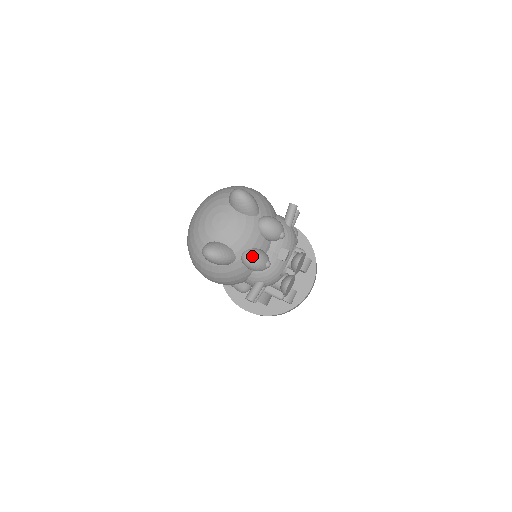
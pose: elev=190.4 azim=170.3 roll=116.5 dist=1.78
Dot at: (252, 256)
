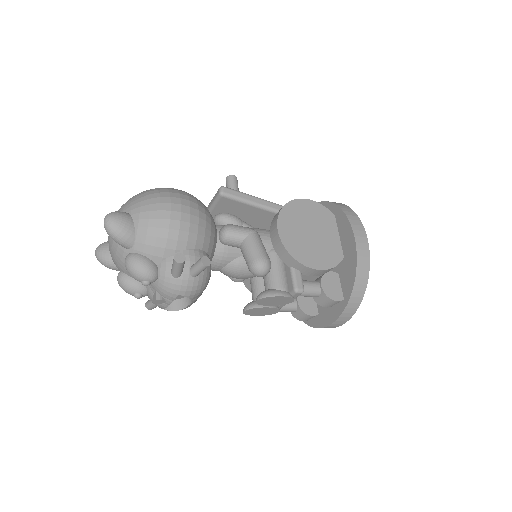
Dot at: (118, 281)
